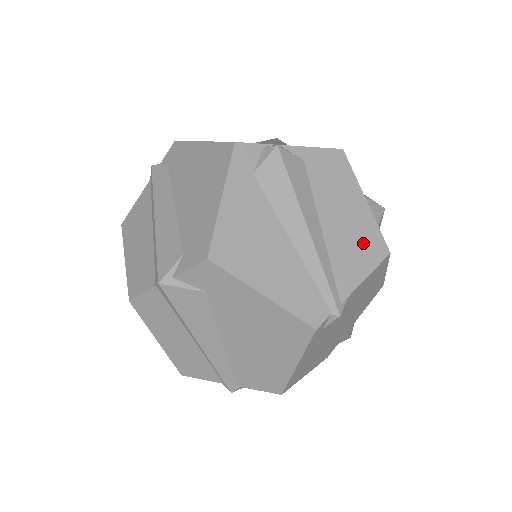
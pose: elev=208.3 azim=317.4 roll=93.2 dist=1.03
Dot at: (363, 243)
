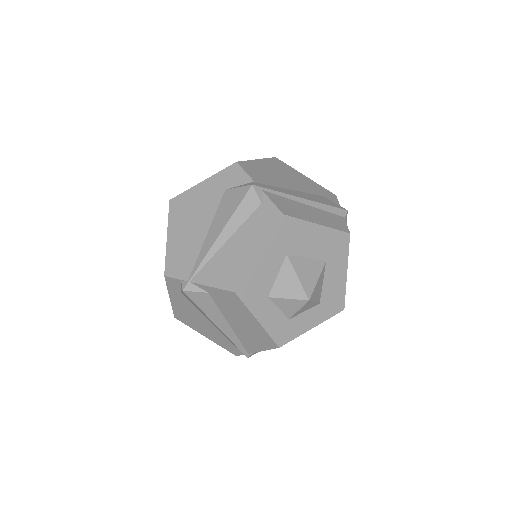
Dot at: (258, 338)
